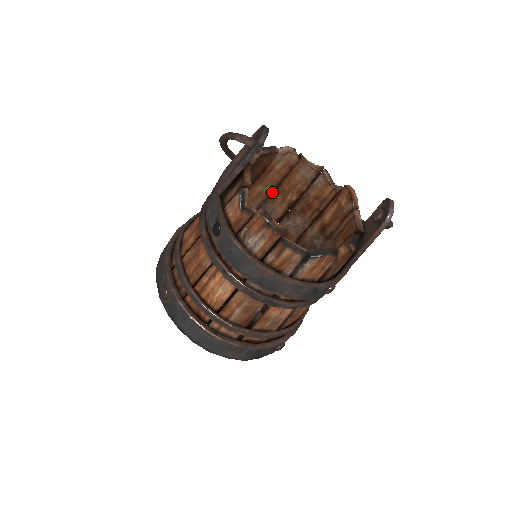
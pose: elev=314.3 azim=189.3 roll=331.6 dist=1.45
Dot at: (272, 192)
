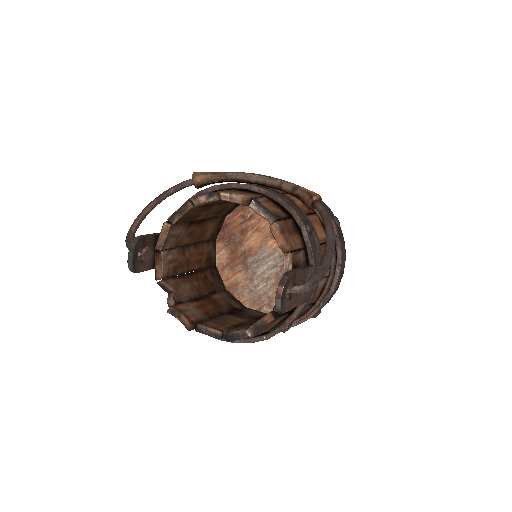
Dot at: occluded
